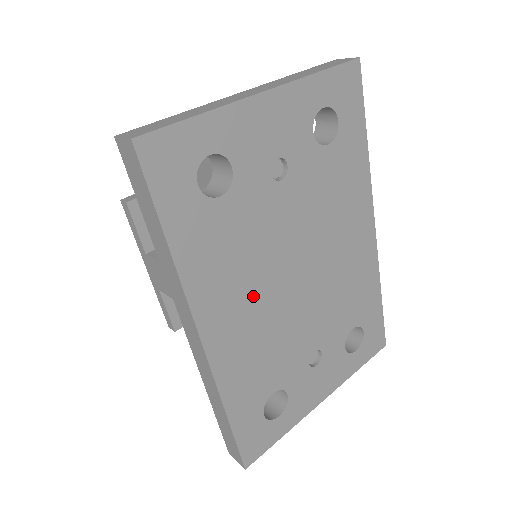
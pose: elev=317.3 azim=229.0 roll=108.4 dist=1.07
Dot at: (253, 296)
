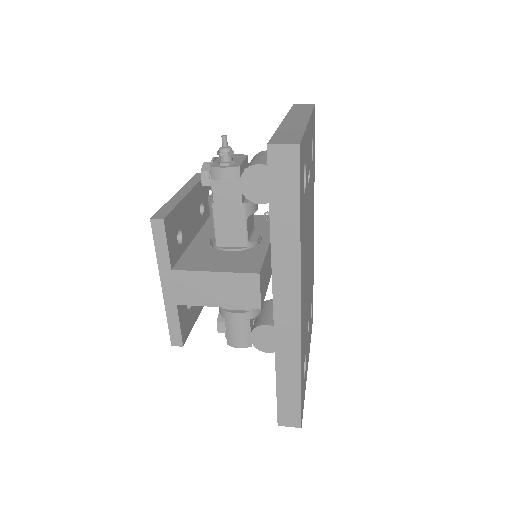
Dot at: (305, 274)
